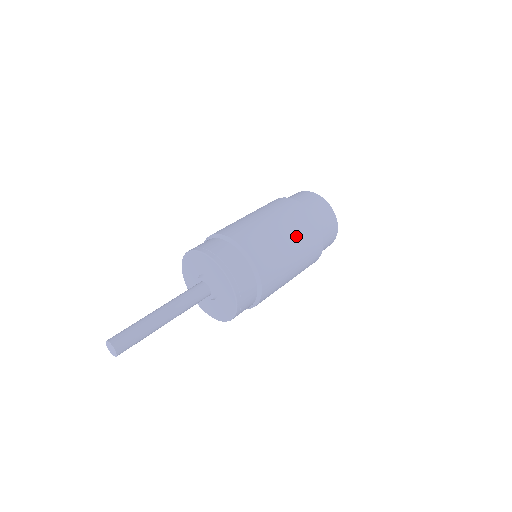
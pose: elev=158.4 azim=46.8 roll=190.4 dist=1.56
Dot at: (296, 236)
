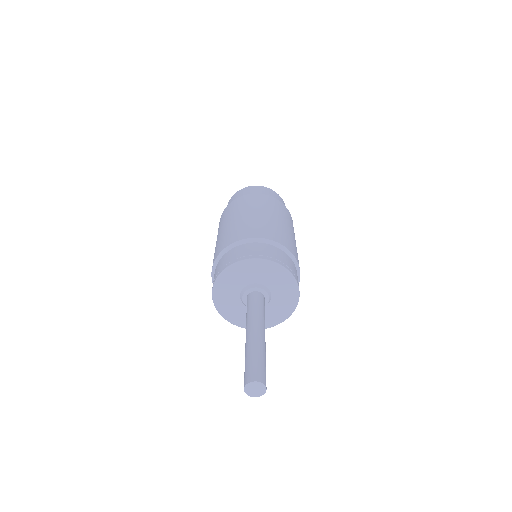
Dot at: (291, 226)
